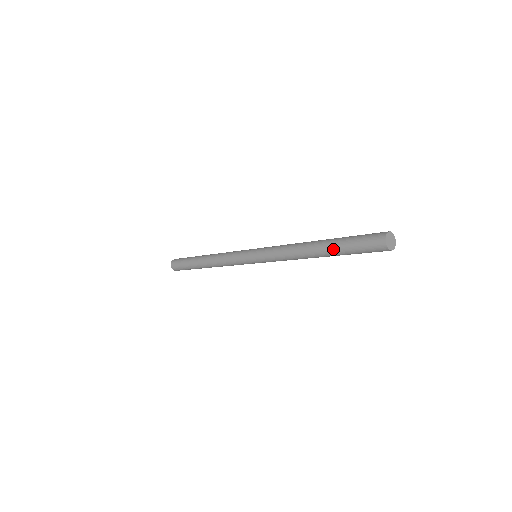
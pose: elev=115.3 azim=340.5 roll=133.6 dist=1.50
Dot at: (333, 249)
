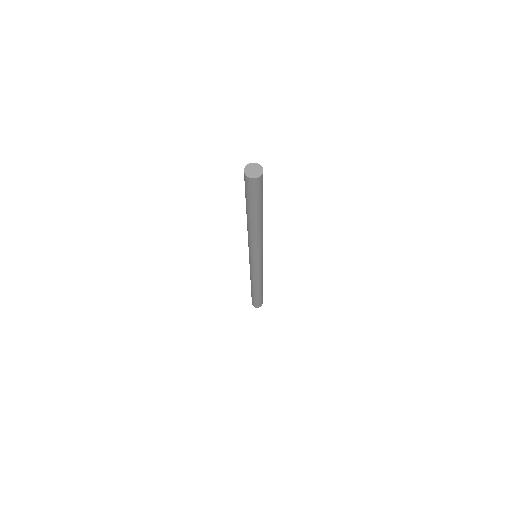
Dot at: (249, 211)
